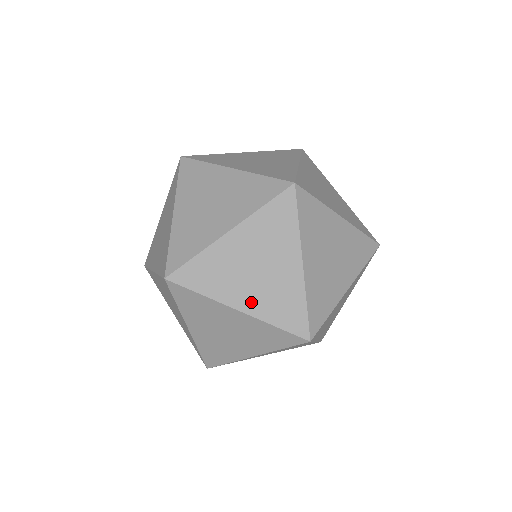
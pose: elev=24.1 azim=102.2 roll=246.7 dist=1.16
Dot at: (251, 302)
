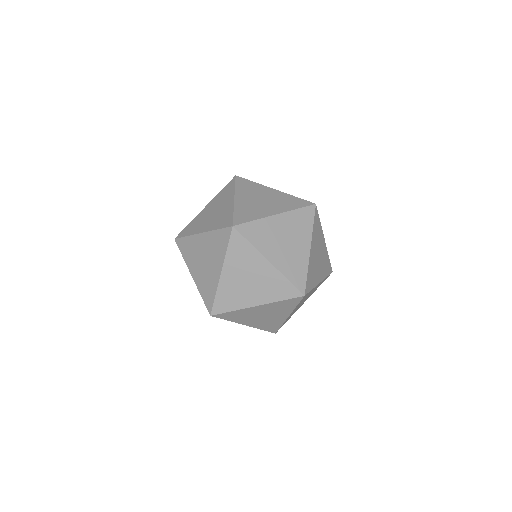
Dot at: (197, 276)
